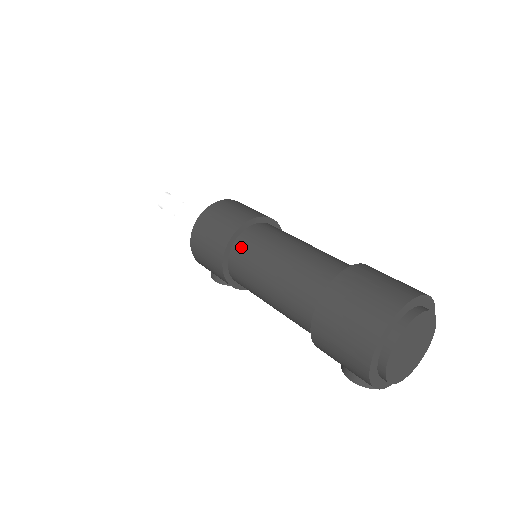
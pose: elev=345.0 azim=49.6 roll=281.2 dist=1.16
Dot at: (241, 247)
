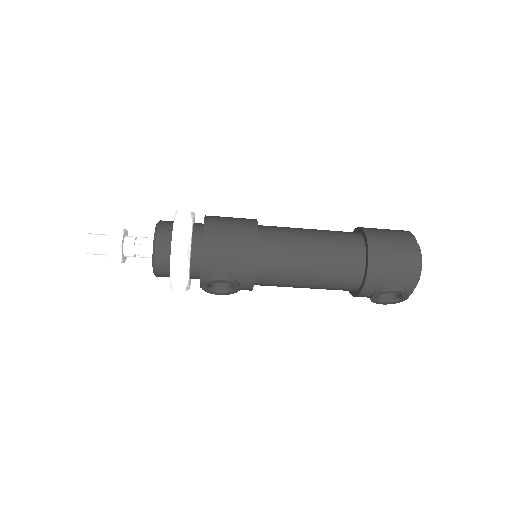
Dot at: (268, 229)
